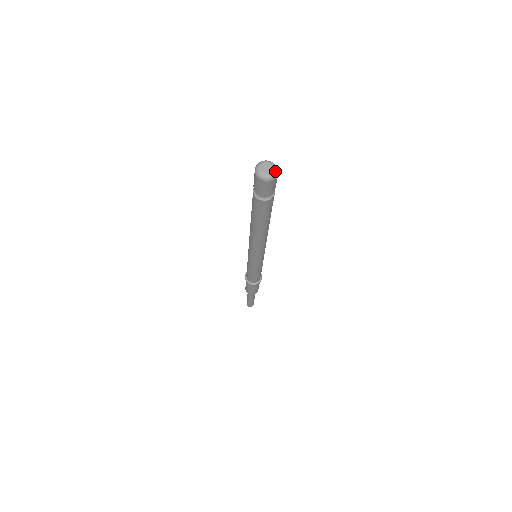
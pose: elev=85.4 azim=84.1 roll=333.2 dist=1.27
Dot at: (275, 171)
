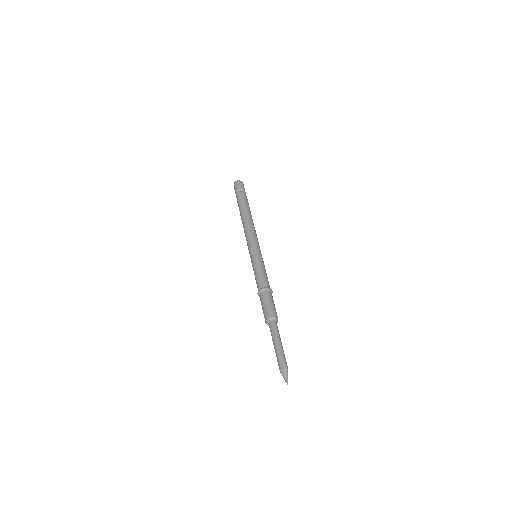
Dot at: occluded
